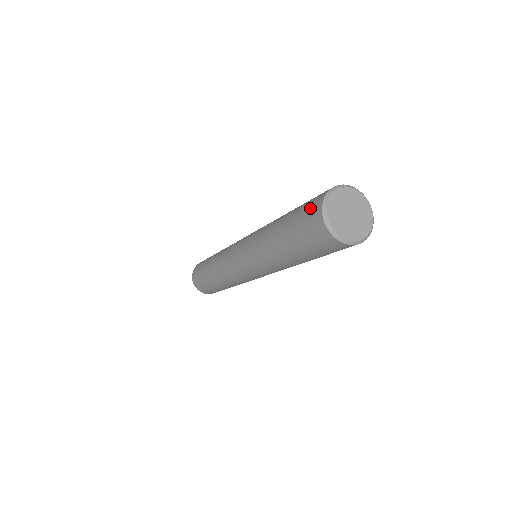
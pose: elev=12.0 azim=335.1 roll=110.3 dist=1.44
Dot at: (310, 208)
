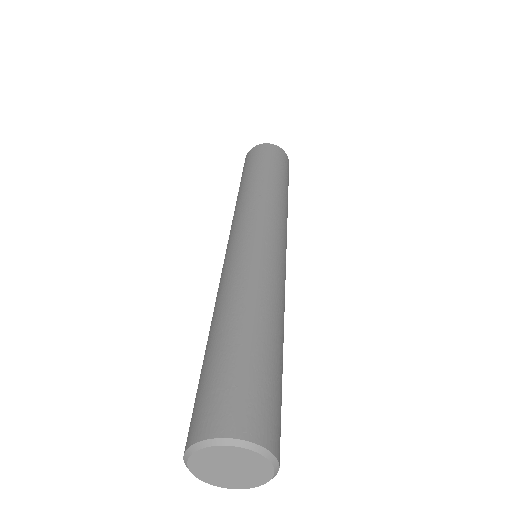
Dot at: occluded
